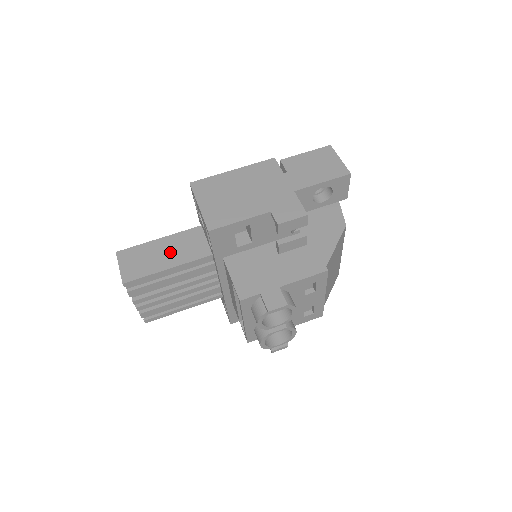
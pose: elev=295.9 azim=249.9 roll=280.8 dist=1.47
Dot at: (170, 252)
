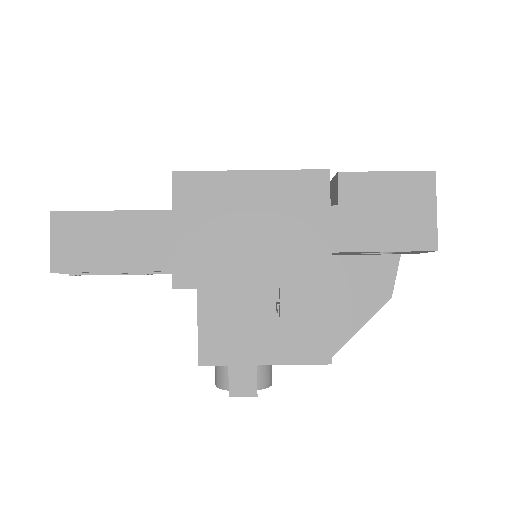
Dot at: (127, 243)
